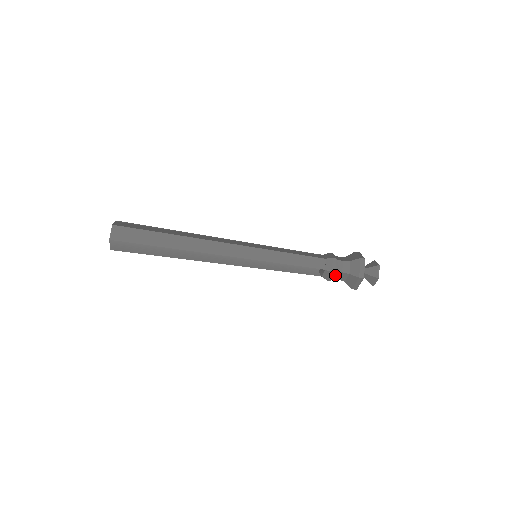
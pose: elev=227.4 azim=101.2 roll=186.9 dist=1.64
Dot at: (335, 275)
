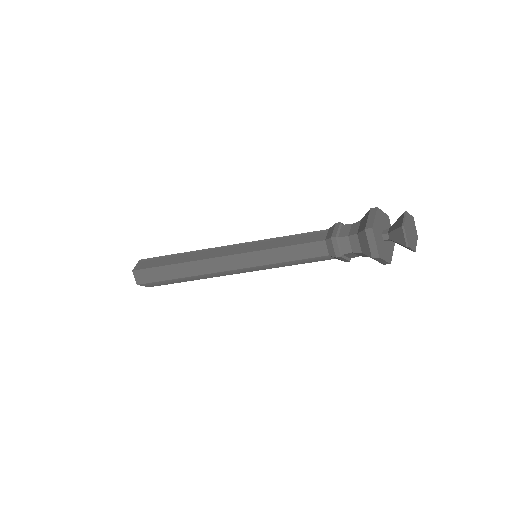
Dot at: (348, 256)
